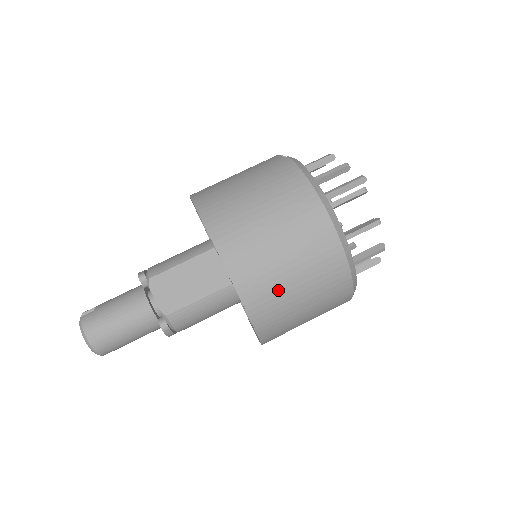
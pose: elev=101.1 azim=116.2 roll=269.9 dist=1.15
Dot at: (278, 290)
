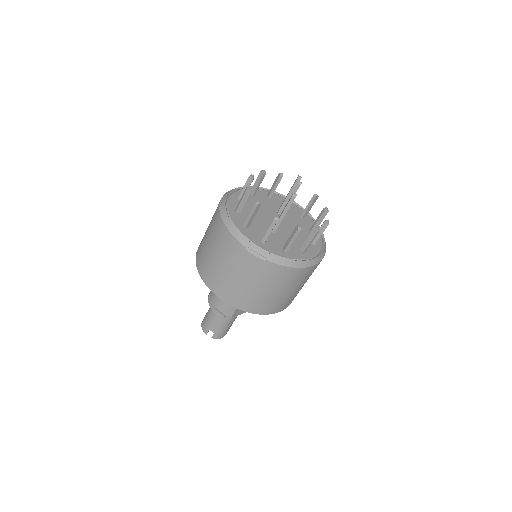
Dot at: occluded
